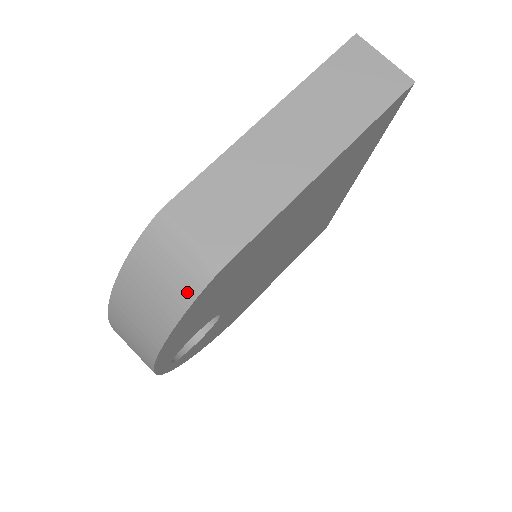
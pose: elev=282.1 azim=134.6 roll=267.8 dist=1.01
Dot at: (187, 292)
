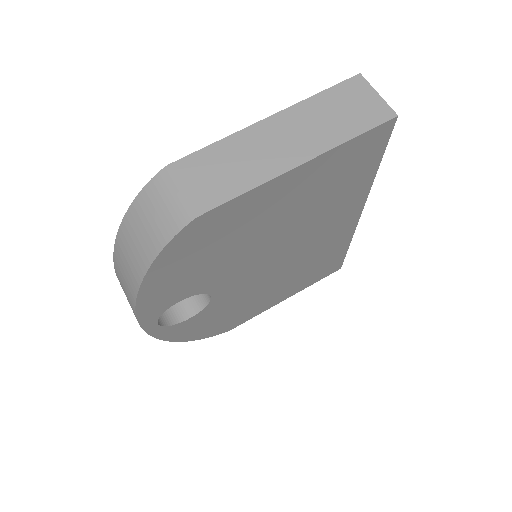
Dot at: (167, 232)
